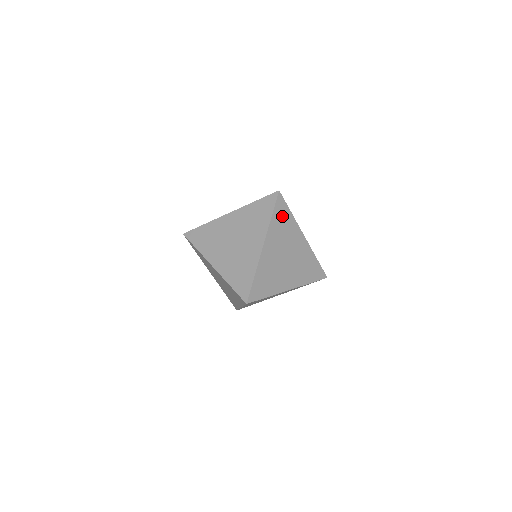
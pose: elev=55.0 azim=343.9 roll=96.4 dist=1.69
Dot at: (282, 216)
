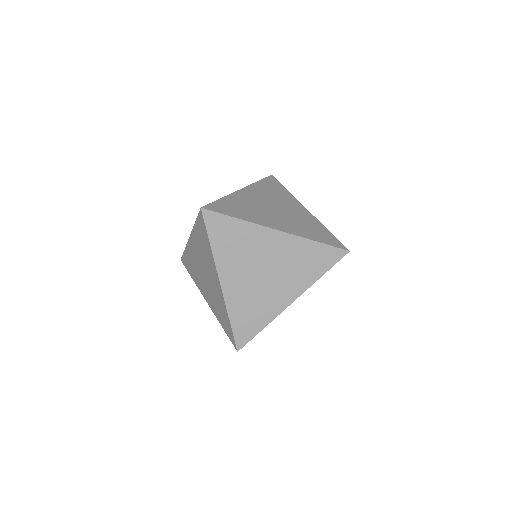
Dot at: occluded
